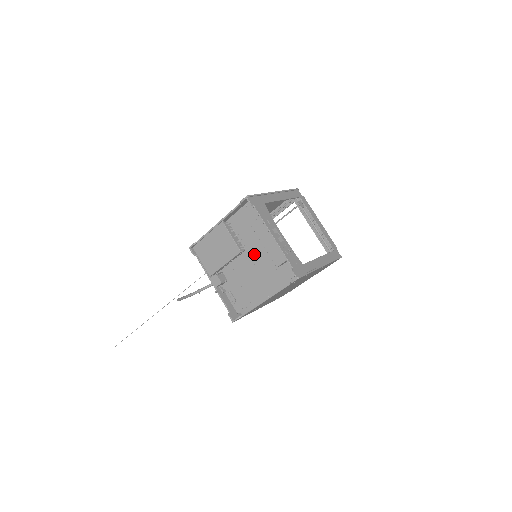
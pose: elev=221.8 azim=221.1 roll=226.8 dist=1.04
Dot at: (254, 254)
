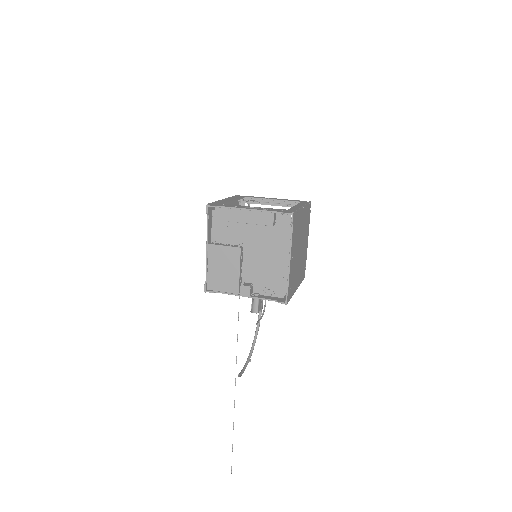
Dot at: (251, 241)
